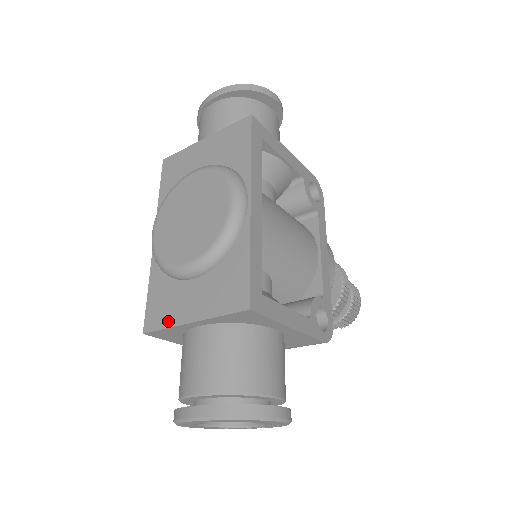
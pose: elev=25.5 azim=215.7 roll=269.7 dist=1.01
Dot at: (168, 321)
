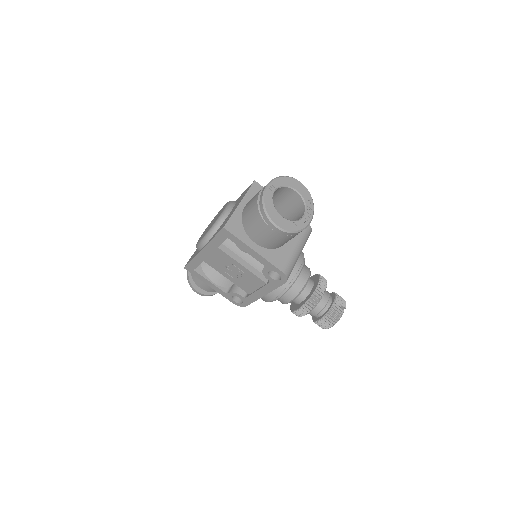
Dot at: (230, 216)
